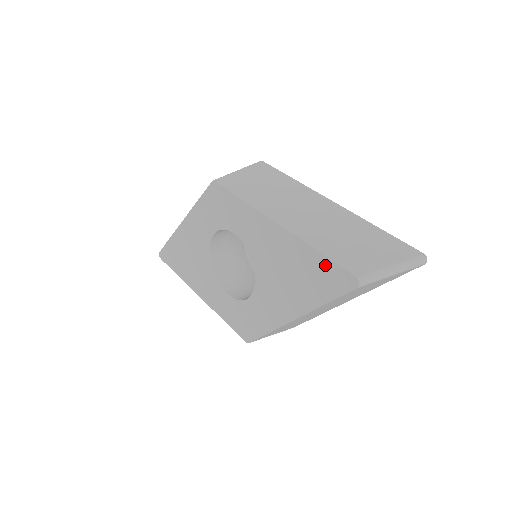
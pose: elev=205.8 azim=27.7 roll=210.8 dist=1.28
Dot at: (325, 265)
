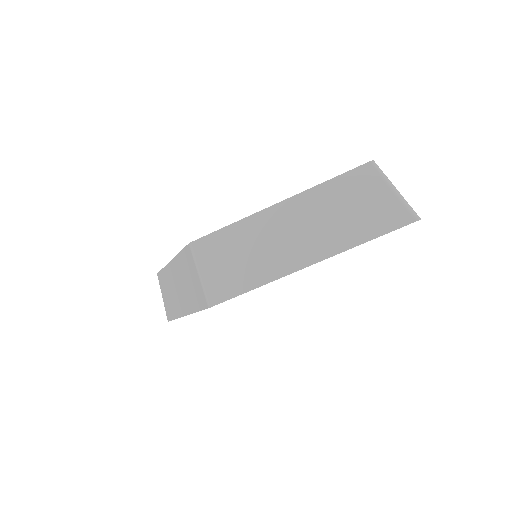
Dot at: occluded
